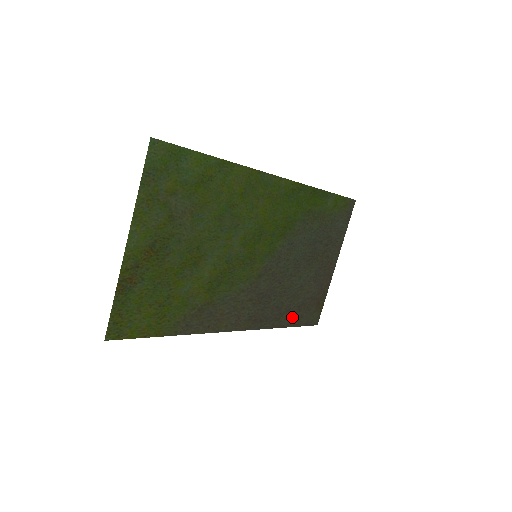
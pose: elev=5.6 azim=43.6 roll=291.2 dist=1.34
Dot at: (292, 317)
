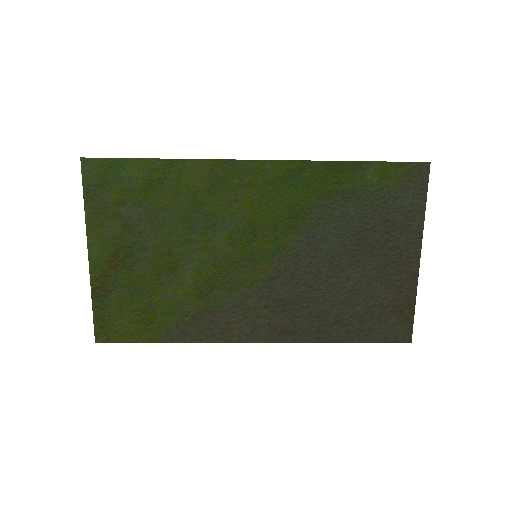
Dot at: (352, 330)
